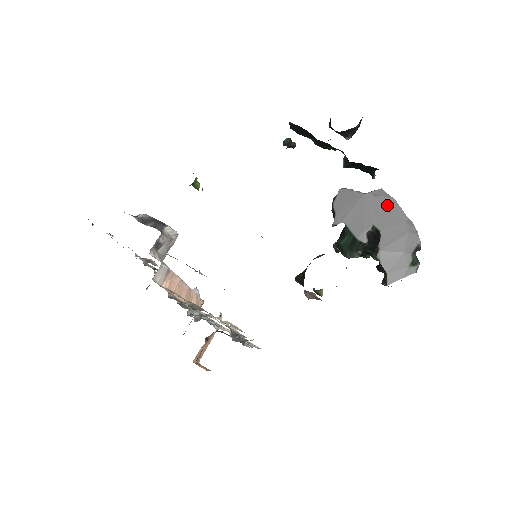
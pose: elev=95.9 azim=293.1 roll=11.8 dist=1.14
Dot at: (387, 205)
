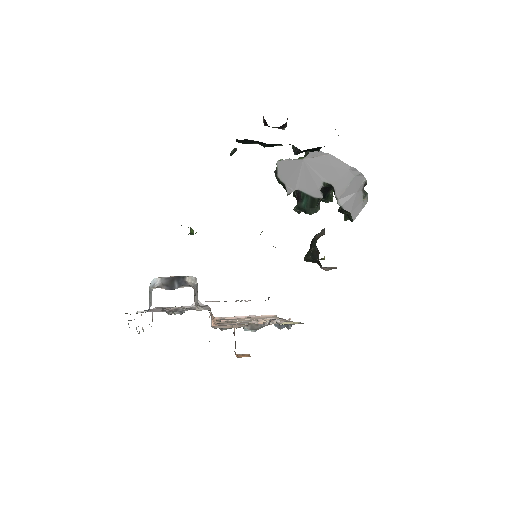
Dot at: (327, 162)
